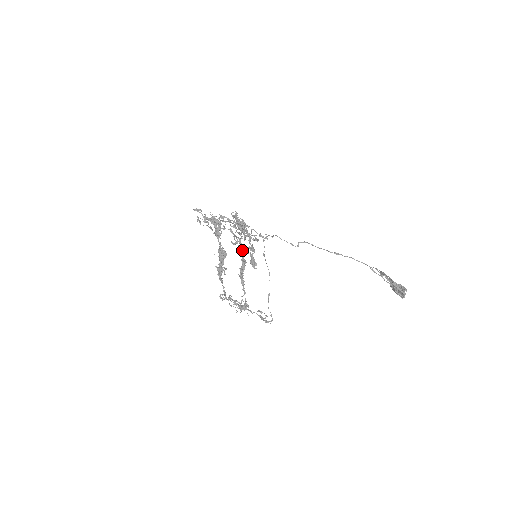
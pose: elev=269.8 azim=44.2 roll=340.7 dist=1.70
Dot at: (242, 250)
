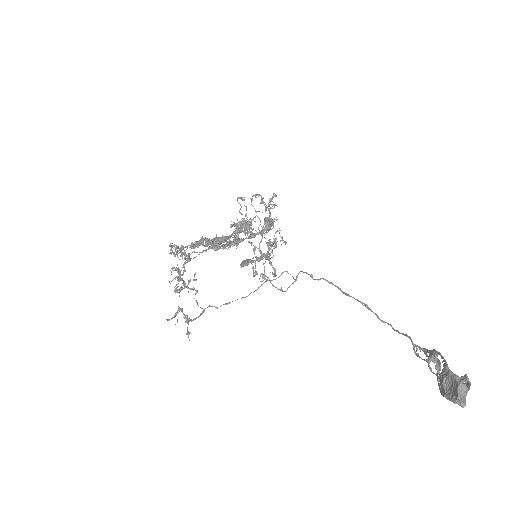
Dot at: occluded
